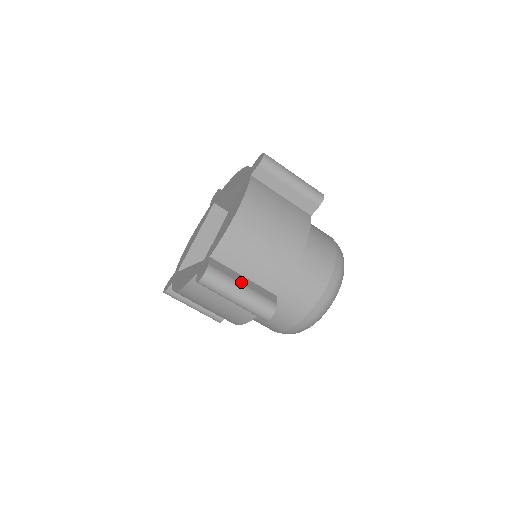
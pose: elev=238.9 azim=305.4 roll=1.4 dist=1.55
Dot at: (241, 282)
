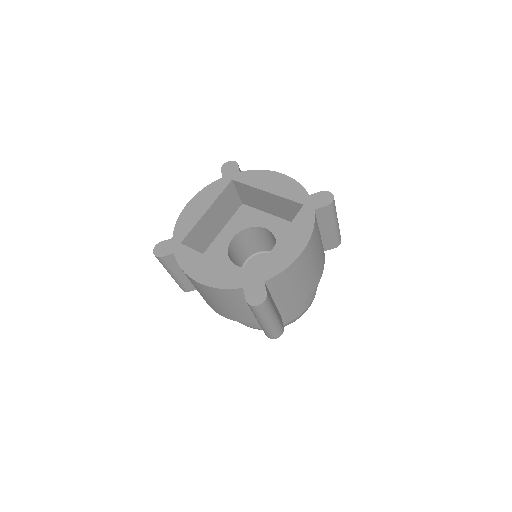
Dot at: (275, 309)
